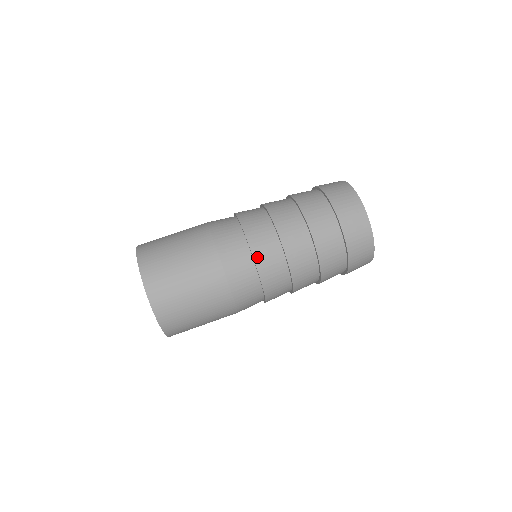
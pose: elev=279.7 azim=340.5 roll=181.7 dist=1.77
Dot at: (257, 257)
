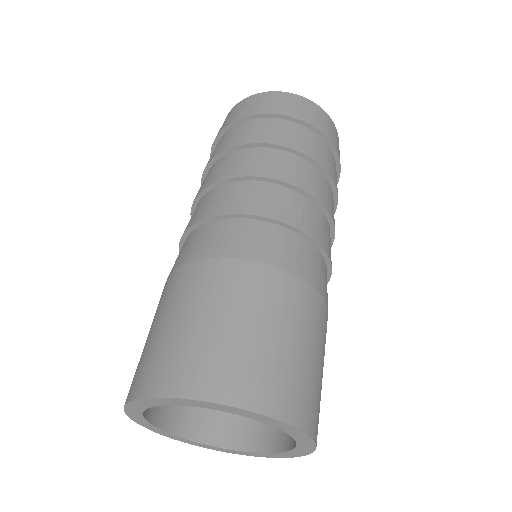
Dot at: (296, 223)
